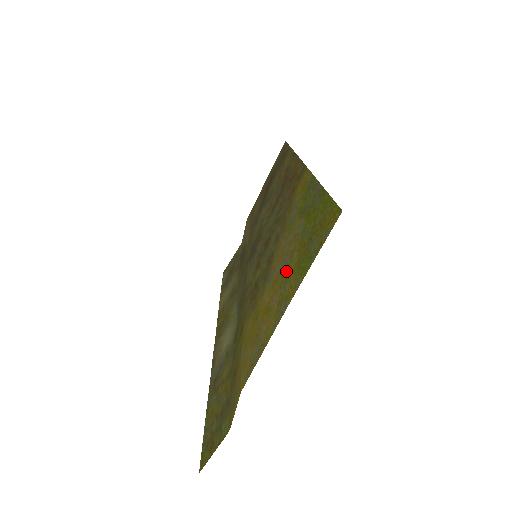
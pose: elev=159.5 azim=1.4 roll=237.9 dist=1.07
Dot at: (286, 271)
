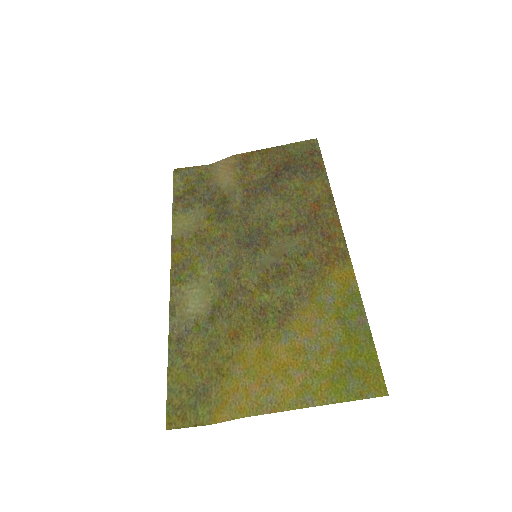
Dot at: (315, 362)
